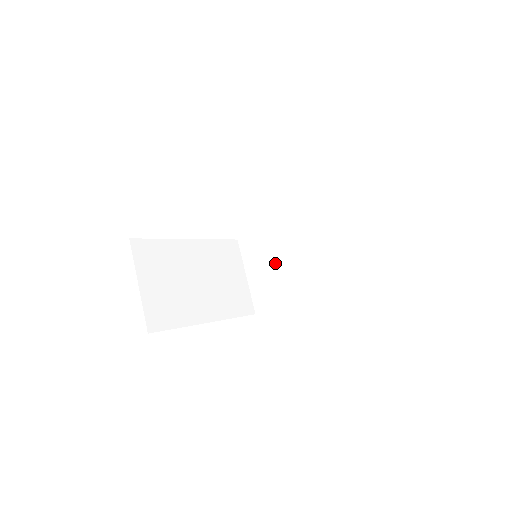
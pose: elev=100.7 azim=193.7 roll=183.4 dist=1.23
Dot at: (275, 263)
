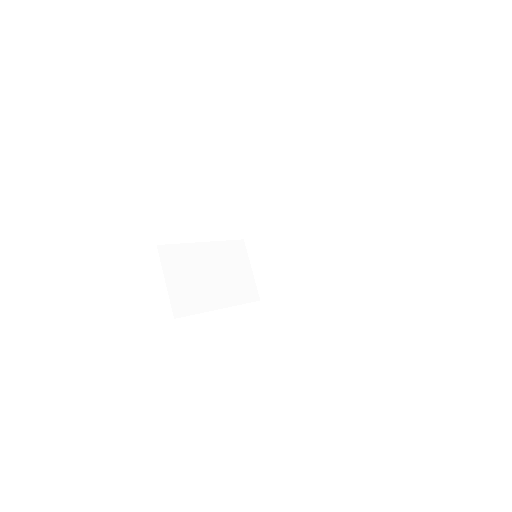
Dot at: (274, 259)
